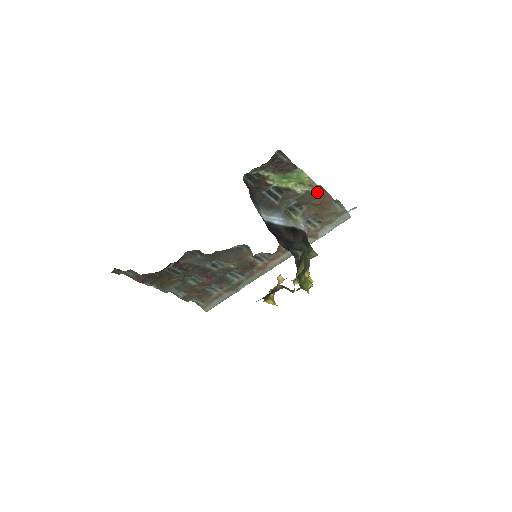
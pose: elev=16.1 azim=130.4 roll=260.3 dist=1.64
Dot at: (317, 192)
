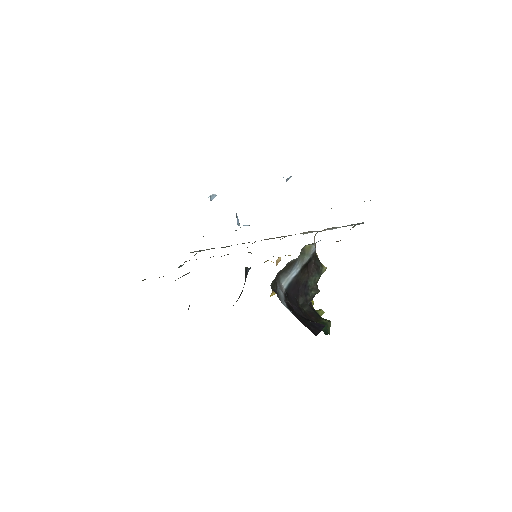
Dot at: occluded
